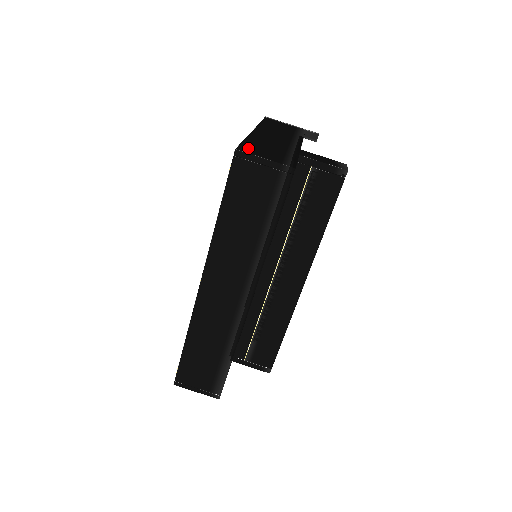
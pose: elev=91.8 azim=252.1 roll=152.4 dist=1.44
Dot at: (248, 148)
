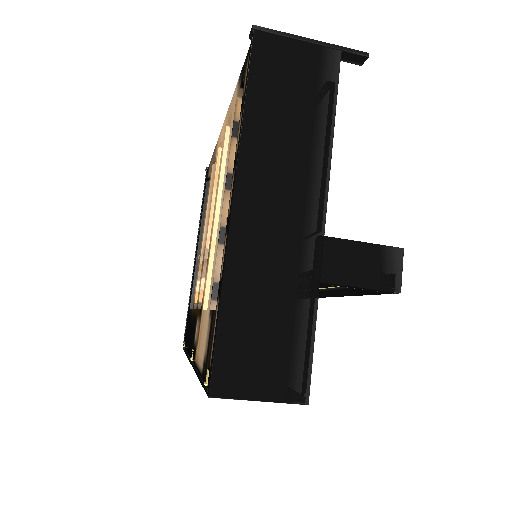
Dot at: (229, 366)
